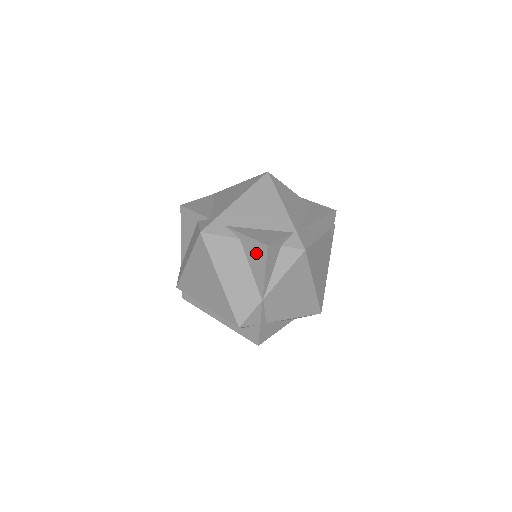
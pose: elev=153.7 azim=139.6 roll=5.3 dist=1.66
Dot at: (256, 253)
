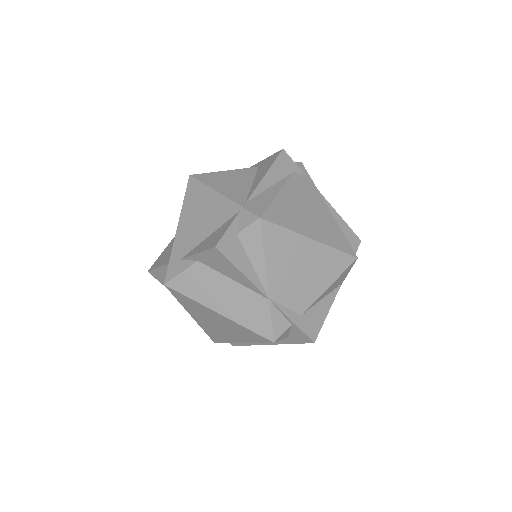
Dot at: (218, 262)
